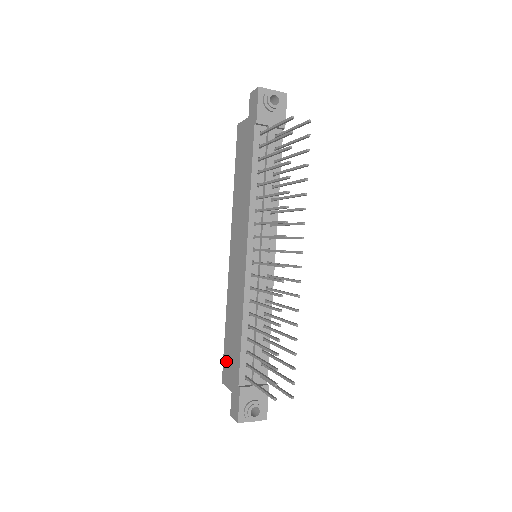
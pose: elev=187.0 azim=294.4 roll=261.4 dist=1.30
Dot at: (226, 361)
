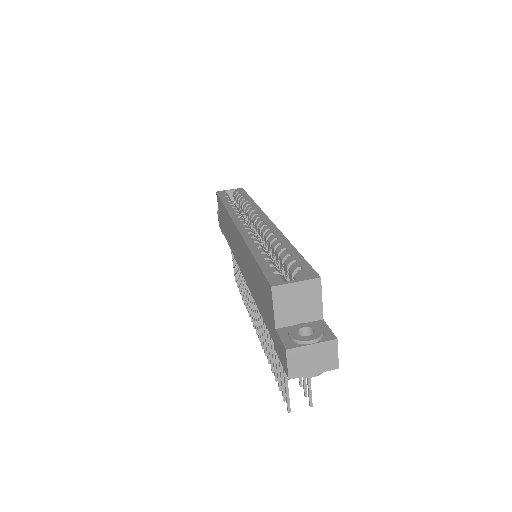
Dot at: (220, 205)
